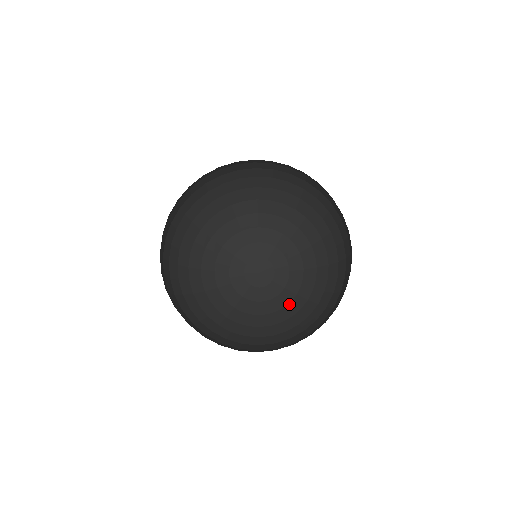
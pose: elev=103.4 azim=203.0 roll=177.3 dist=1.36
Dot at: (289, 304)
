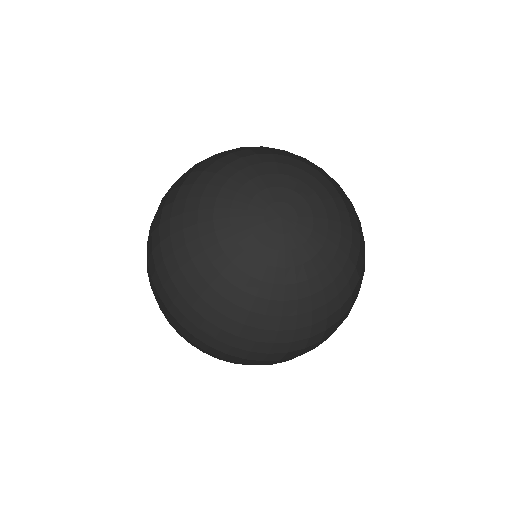
Dot at: (281, 269)
